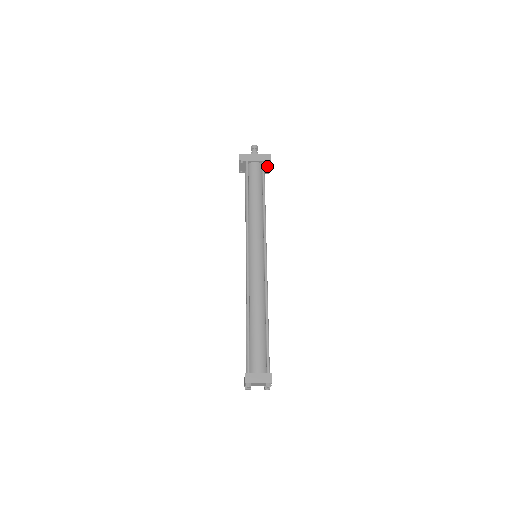
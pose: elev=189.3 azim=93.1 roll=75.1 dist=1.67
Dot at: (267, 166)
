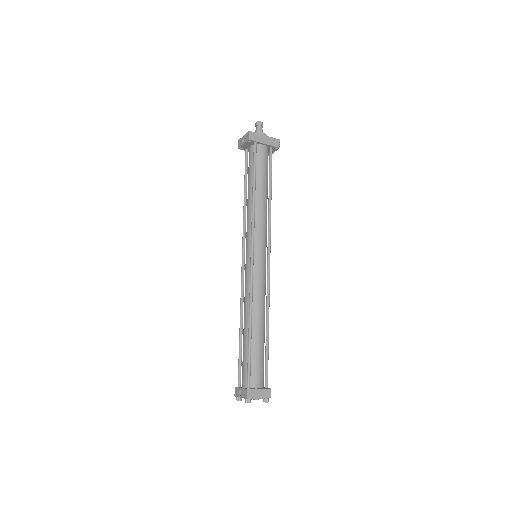
Dot at: (272, 151)
